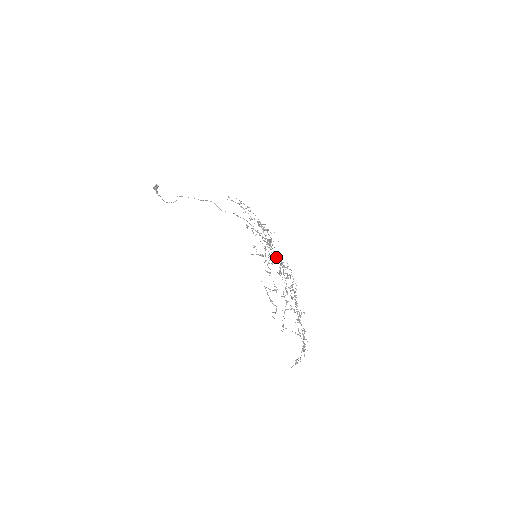
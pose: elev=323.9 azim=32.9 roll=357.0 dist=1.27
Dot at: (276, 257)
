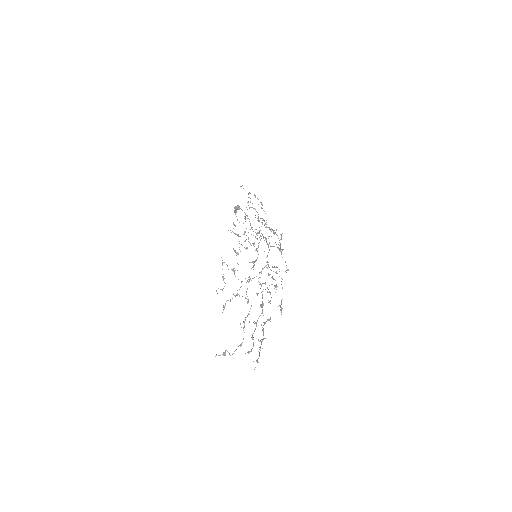
Dot at: (267, 256)
